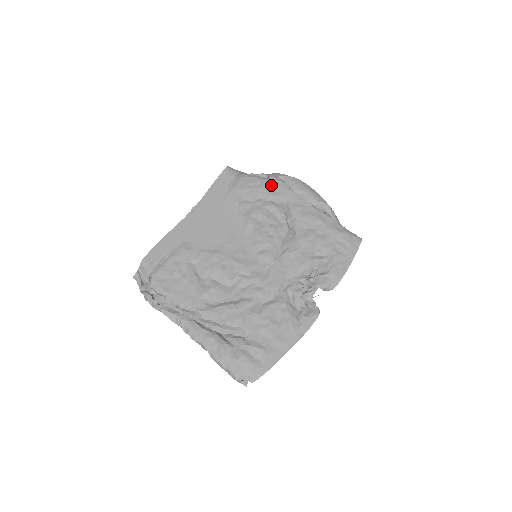
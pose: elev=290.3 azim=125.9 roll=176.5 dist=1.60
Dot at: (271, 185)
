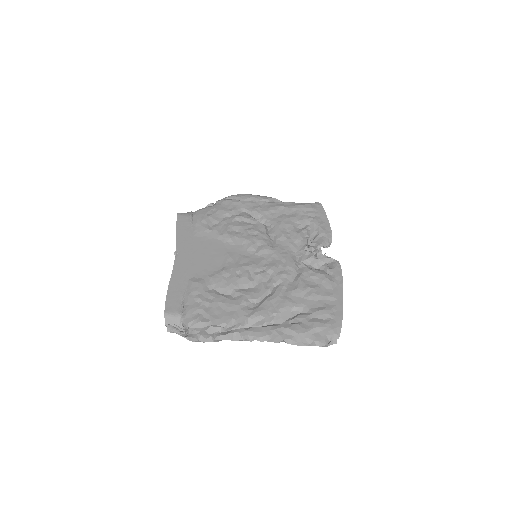
Dot at: (224, 206)
